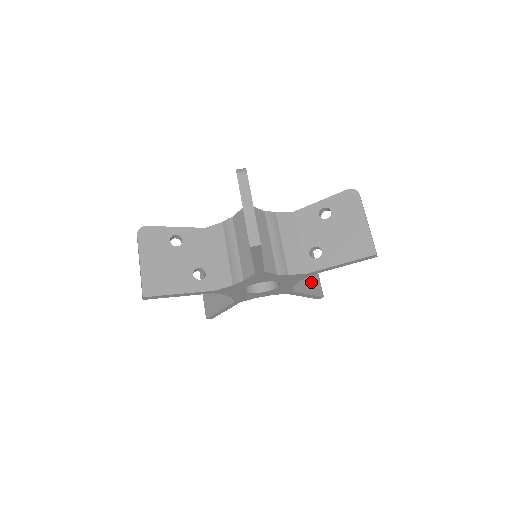
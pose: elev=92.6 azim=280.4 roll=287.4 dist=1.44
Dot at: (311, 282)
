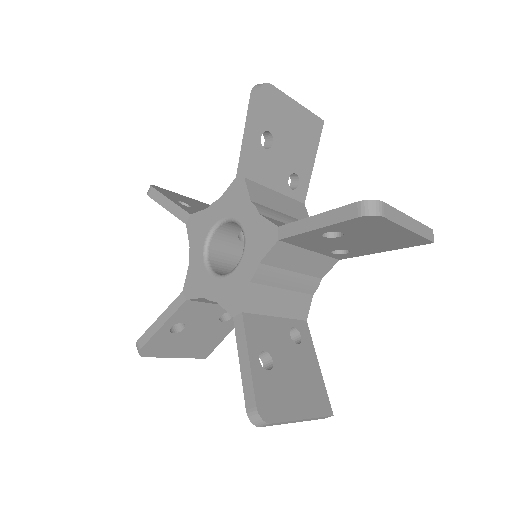
Dot at: (305, 141)
